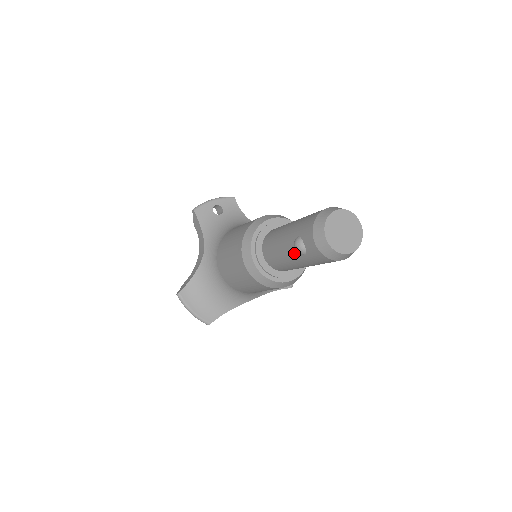
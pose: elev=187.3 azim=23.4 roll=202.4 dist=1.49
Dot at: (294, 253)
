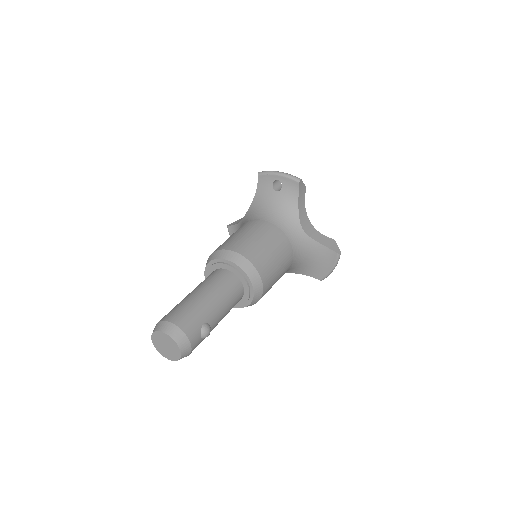
Dot at: occluded
